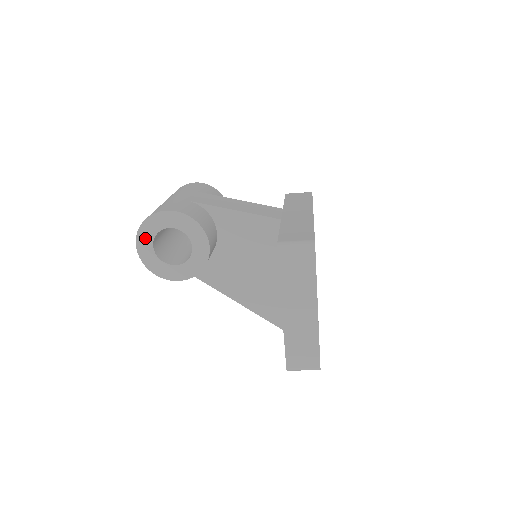
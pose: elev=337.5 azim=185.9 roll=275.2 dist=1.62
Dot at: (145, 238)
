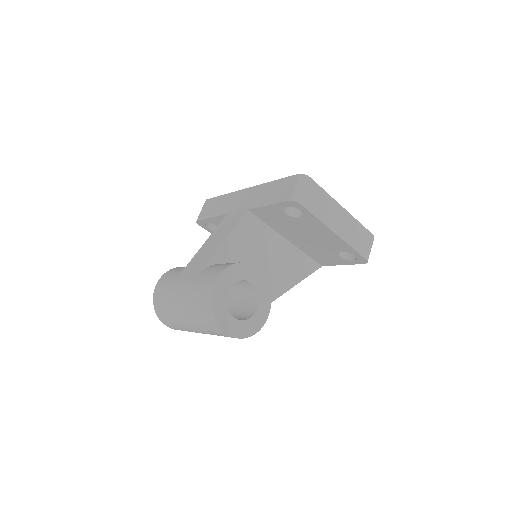
Dot at: (226, 321)
